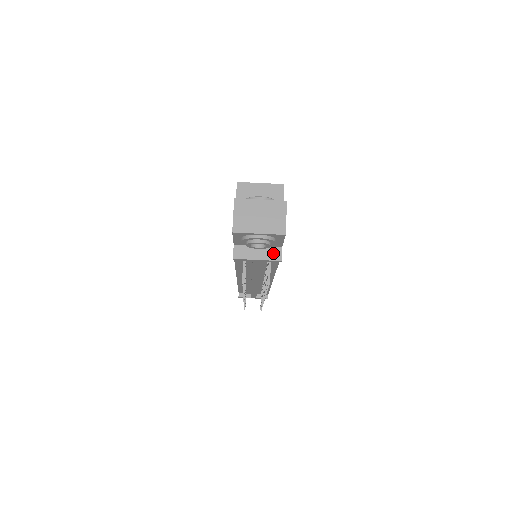
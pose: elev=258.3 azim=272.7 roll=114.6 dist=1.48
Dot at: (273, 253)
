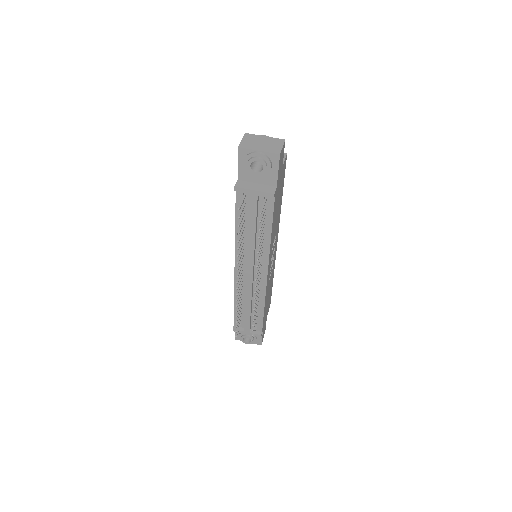
Dot at: (268, 189)
